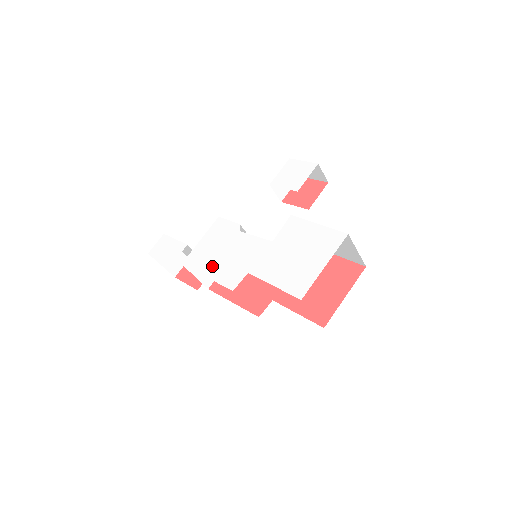
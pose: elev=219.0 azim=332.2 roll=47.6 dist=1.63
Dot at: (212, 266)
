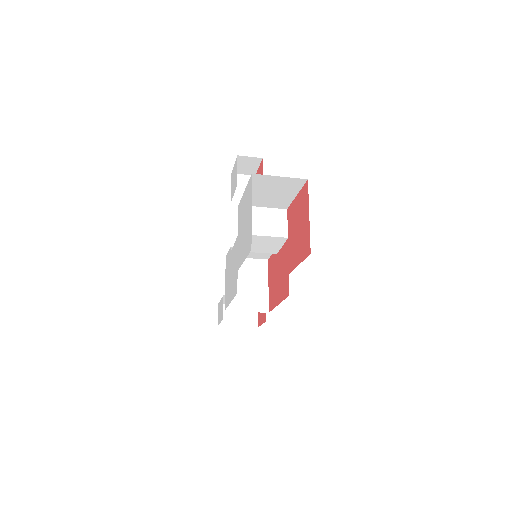
Dot at: (230, 292)
